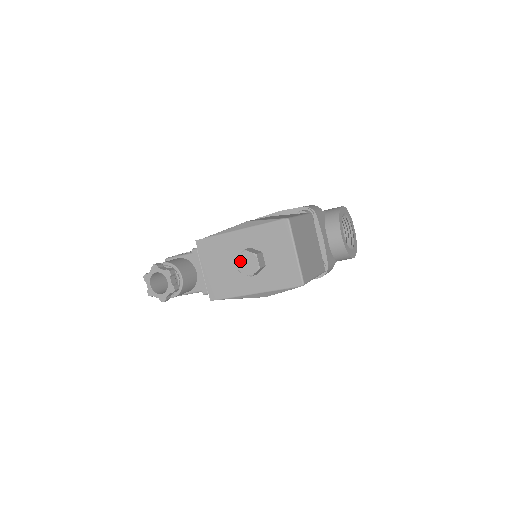
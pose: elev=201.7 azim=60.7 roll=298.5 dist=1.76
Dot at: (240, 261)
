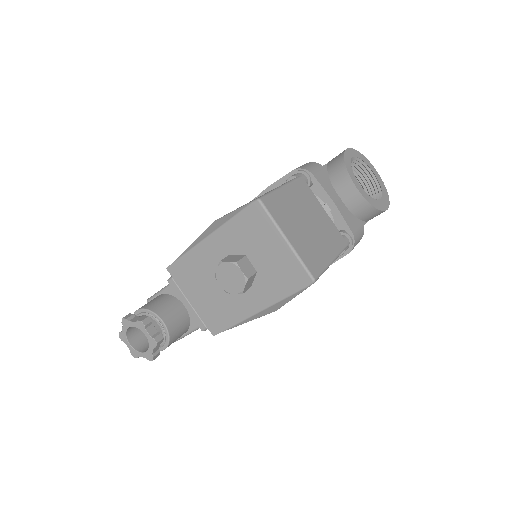
Dot at: (221, 278)
